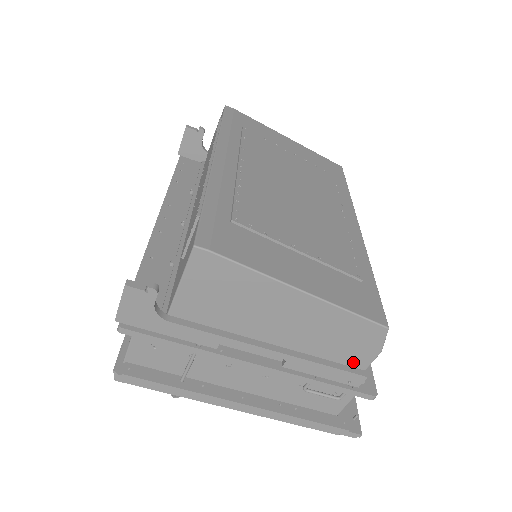
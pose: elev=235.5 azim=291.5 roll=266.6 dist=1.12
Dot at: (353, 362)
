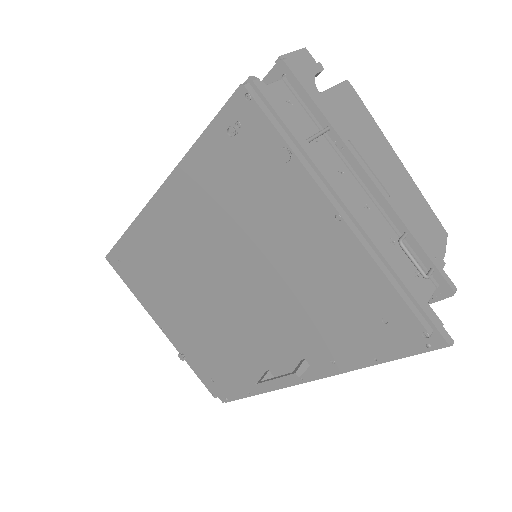
Dot at: occluded
